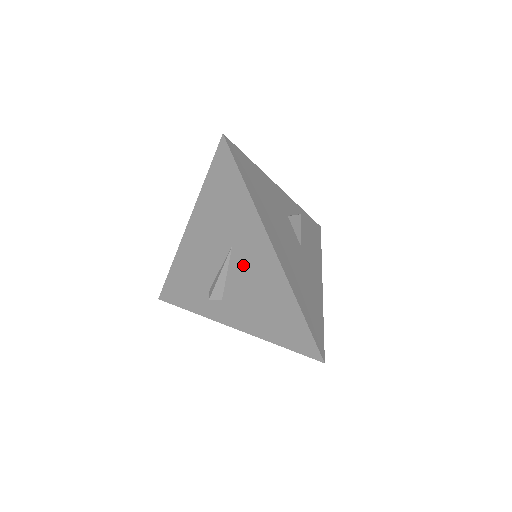
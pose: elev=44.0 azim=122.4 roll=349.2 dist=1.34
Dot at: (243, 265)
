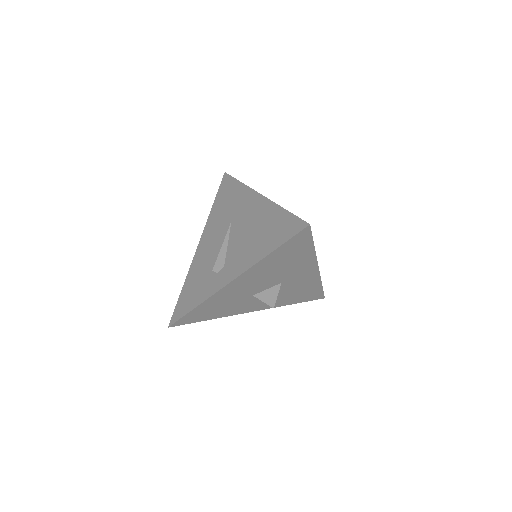
Dot at: (240, 225)
